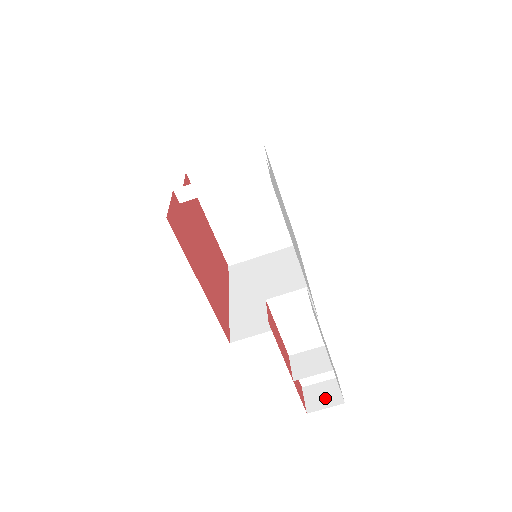
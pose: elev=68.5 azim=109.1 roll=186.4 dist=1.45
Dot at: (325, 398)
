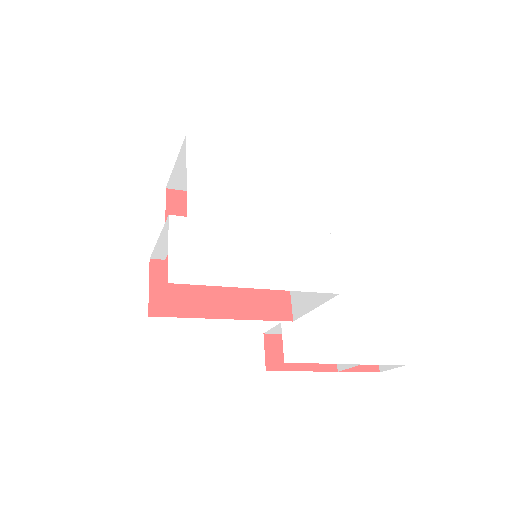
Dot at: occluded
